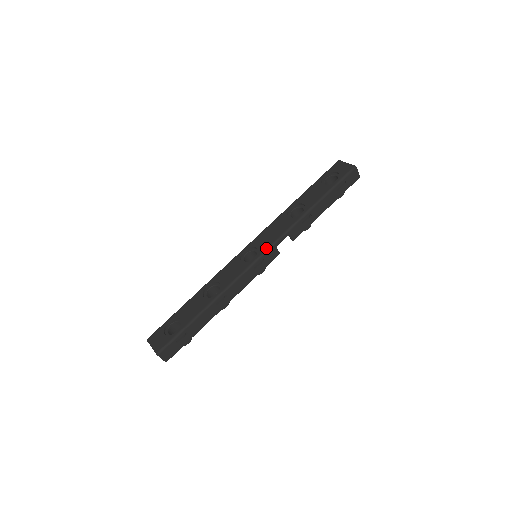
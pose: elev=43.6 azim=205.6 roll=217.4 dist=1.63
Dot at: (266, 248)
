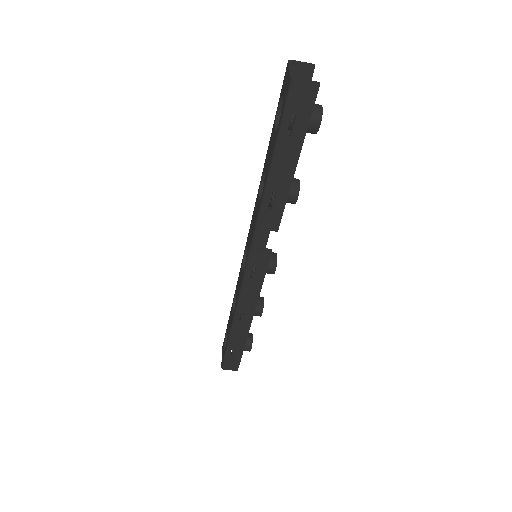
Dot at: (247, 255)
